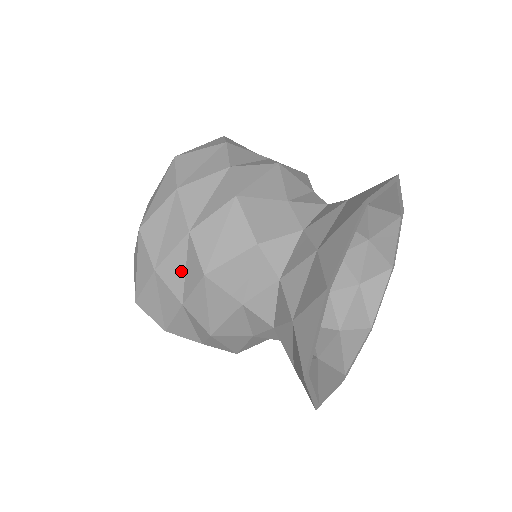
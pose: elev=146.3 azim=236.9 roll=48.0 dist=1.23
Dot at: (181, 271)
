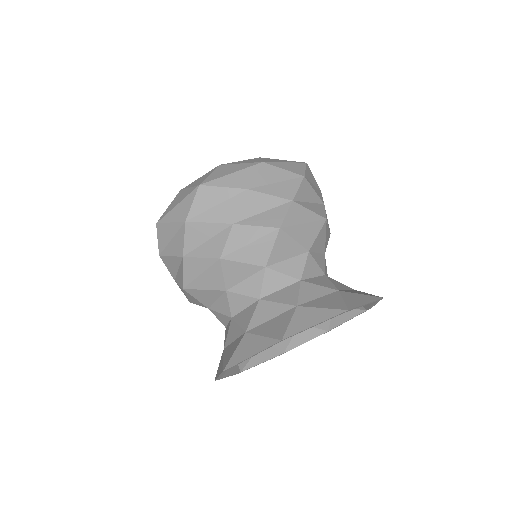
Dot at: occluded
